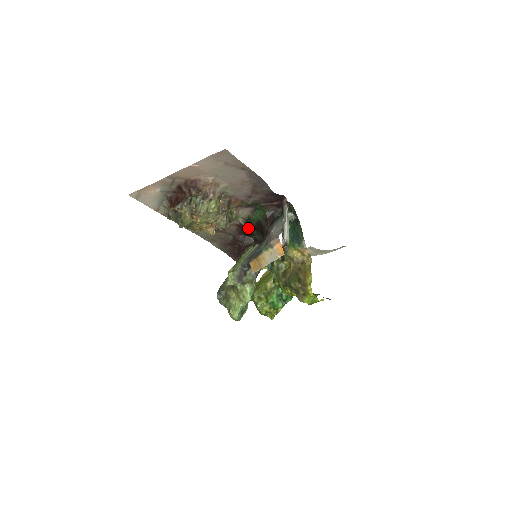
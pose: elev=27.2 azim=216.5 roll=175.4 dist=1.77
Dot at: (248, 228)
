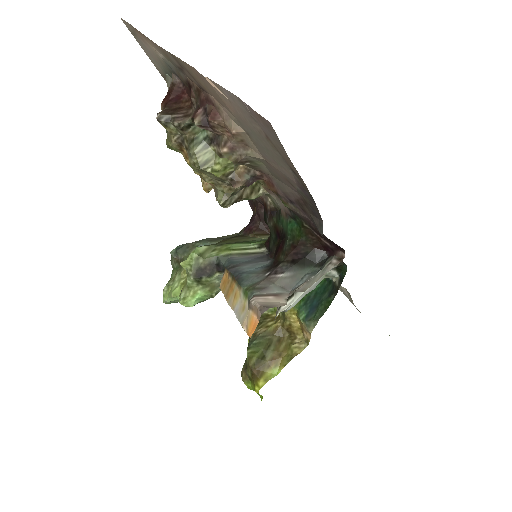
Dot at: (270, 221)
